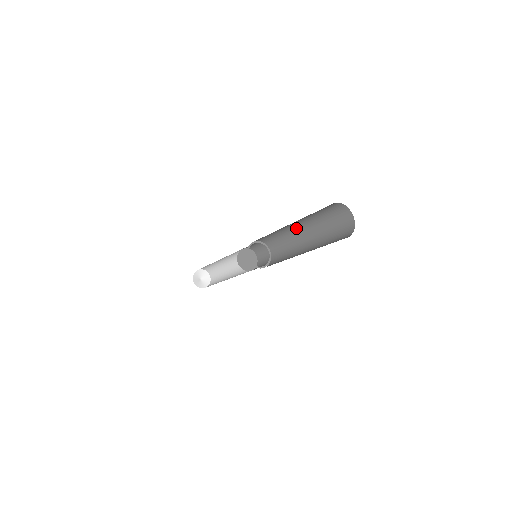
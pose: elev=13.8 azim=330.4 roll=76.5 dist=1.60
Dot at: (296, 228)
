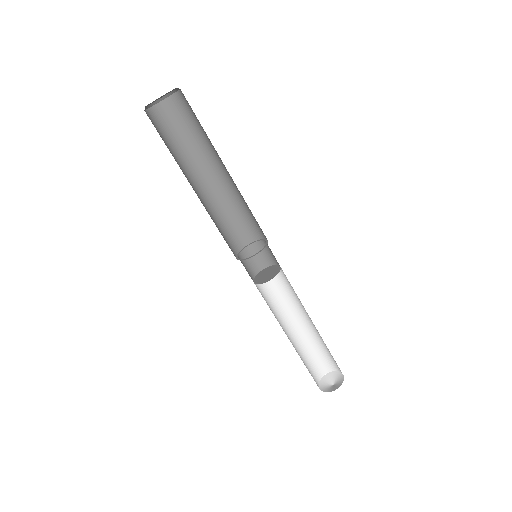
Dot at: (218, 180)
